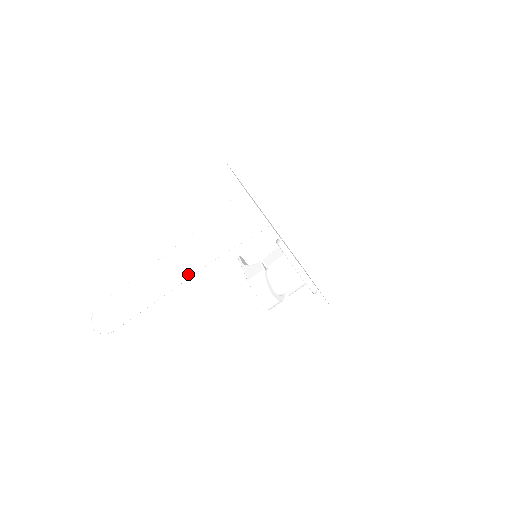
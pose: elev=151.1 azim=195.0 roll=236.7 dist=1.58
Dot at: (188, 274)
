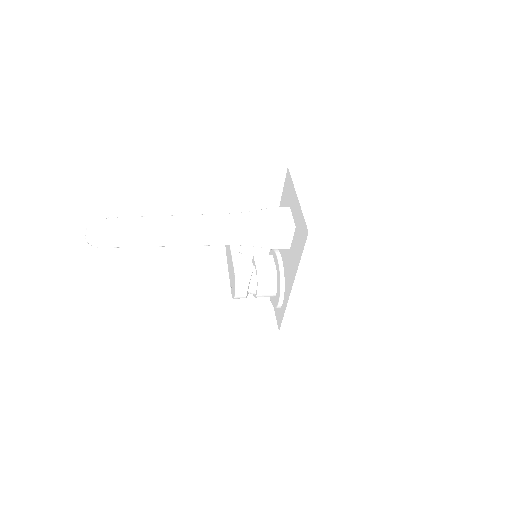
Dot at: (201, 243)
